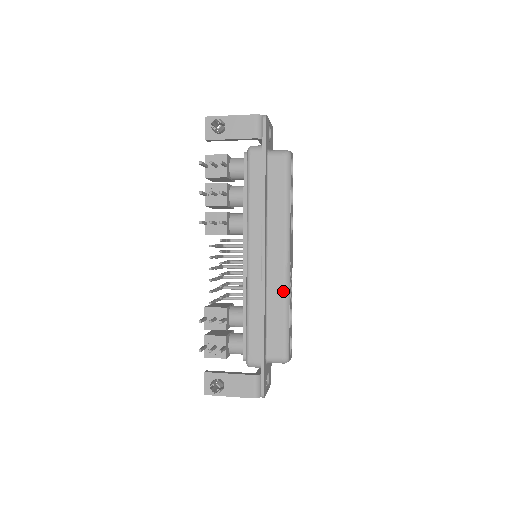
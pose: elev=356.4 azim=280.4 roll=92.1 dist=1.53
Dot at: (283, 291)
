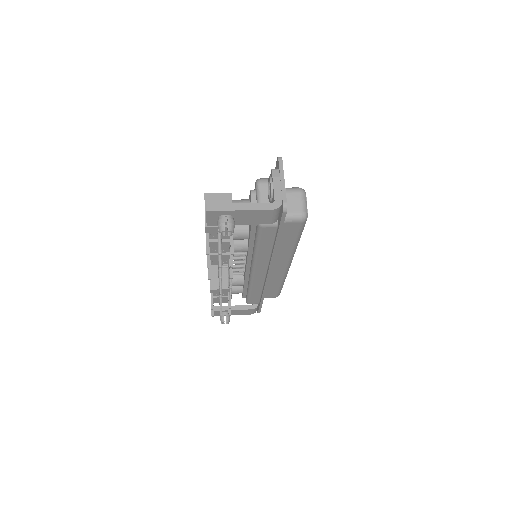
Dot at: (281, 279)
